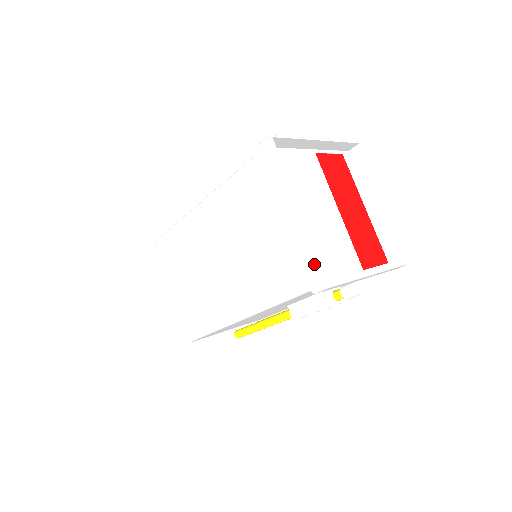
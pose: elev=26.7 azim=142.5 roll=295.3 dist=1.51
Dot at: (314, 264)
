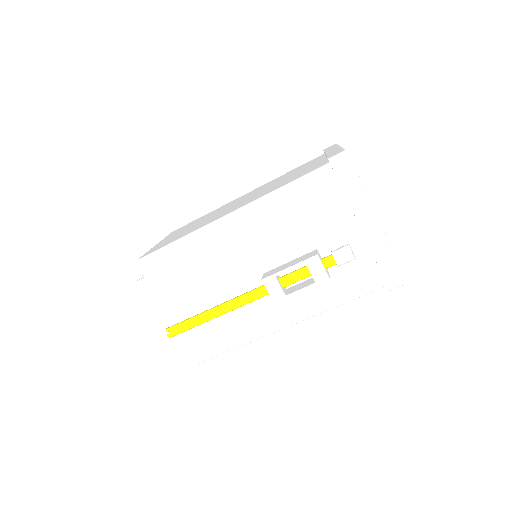
Dot at: (340, 150)
